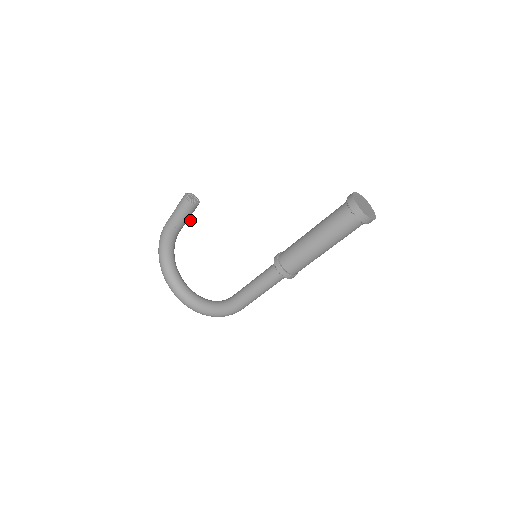
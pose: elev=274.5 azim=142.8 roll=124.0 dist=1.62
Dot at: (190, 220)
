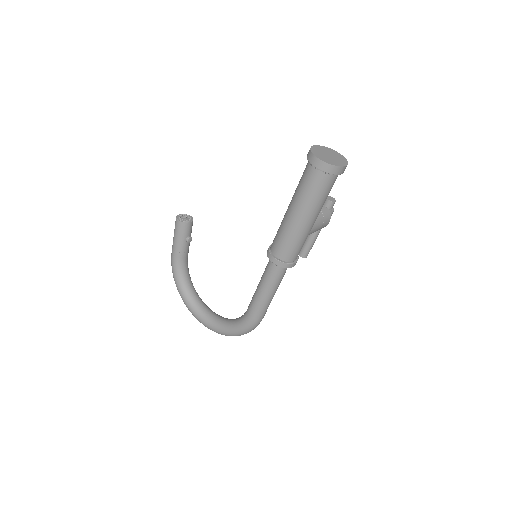
Dot at: (190, 241)
